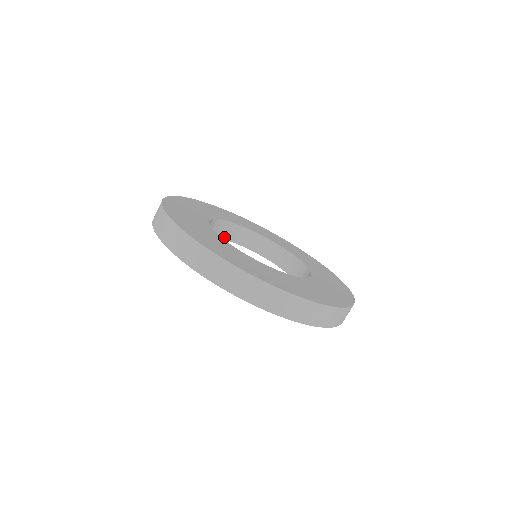
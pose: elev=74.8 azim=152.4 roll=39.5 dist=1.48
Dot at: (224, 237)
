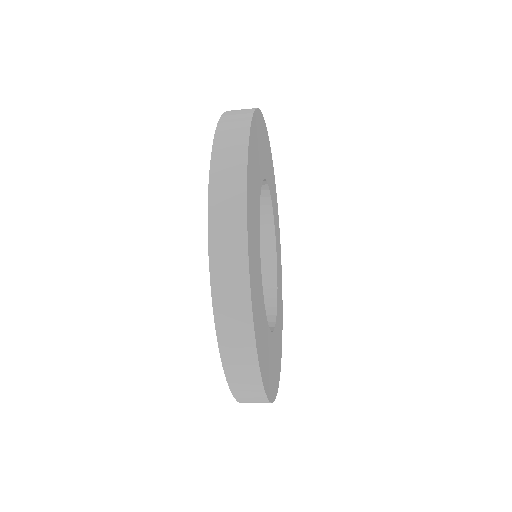
Dot at: occluded
